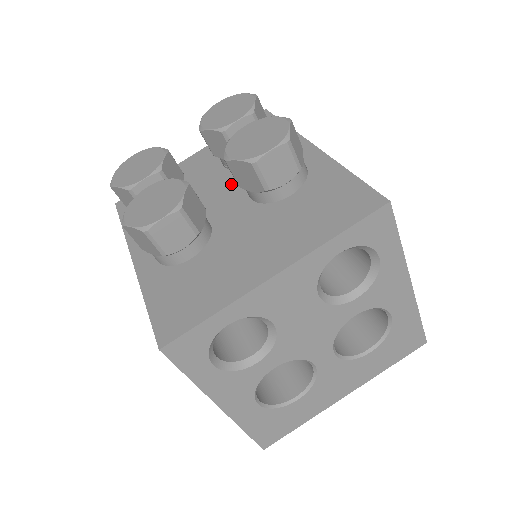
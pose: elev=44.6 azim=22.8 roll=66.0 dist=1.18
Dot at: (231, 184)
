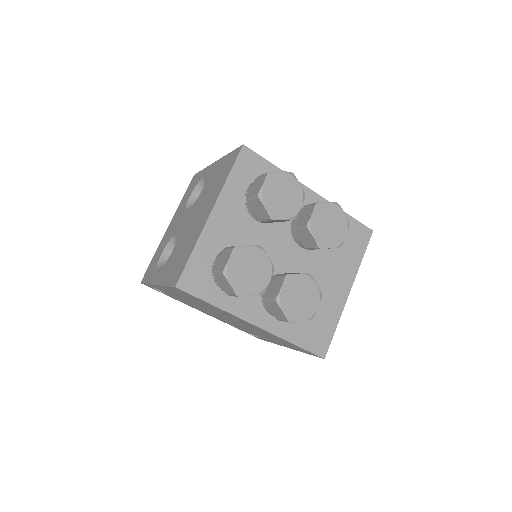
Dot at: (278, 238)
